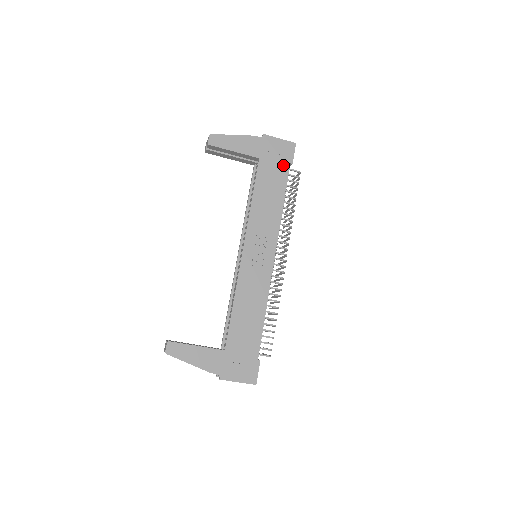
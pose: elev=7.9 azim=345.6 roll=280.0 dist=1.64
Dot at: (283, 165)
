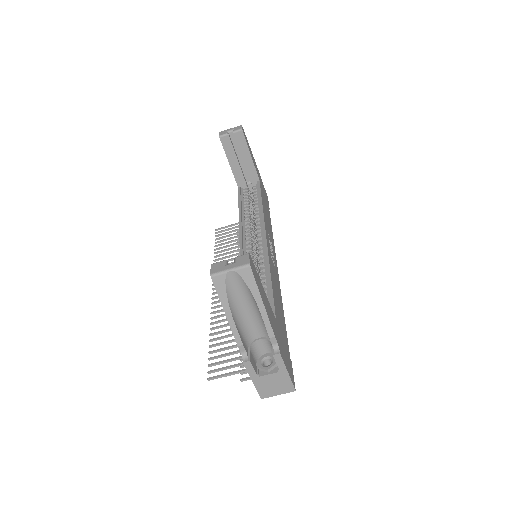
Dot at: (267, 203)
